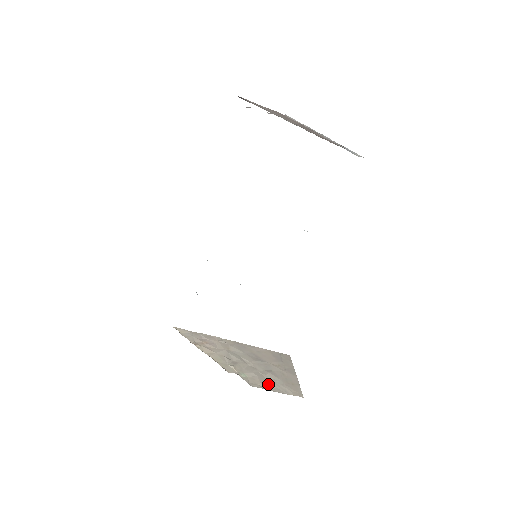
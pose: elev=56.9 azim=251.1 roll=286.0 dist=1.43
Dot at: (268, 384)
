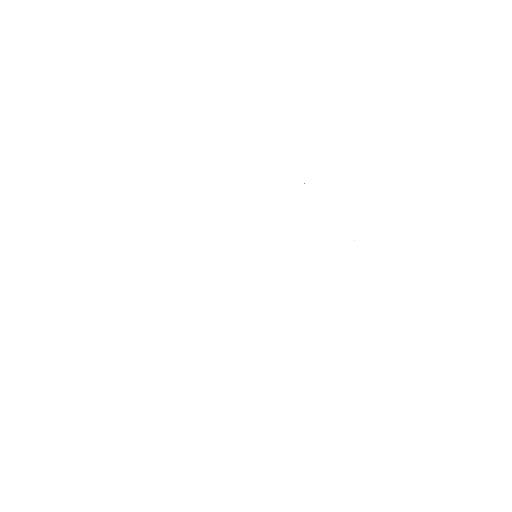
Dot at: occluded
